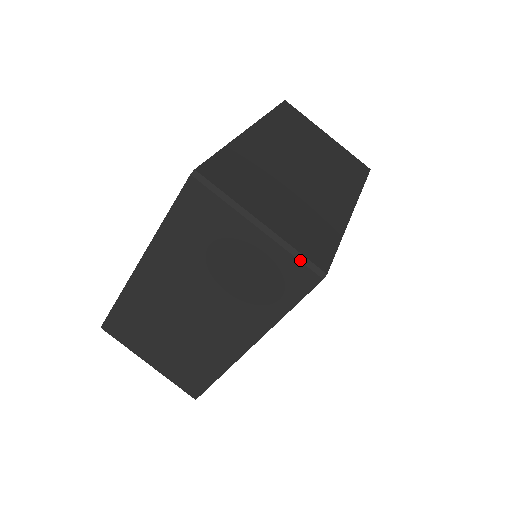
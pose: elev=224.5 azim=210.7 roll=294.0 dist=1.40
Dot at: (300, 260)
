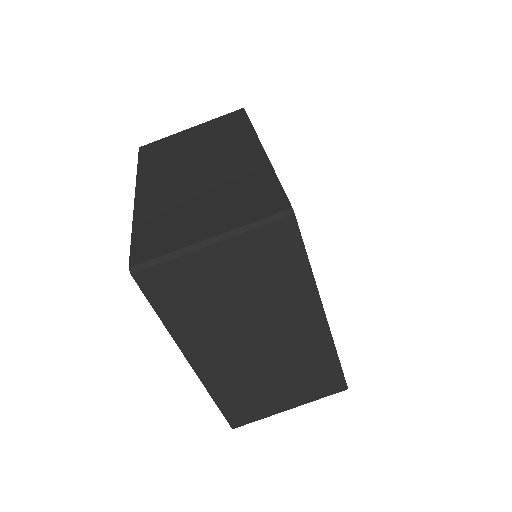
Dot at: (264, 224)
